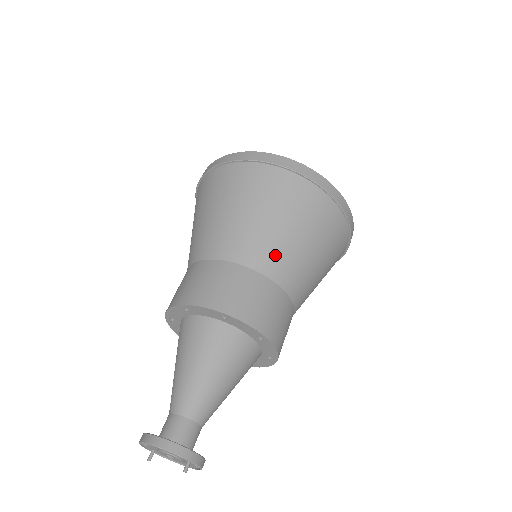
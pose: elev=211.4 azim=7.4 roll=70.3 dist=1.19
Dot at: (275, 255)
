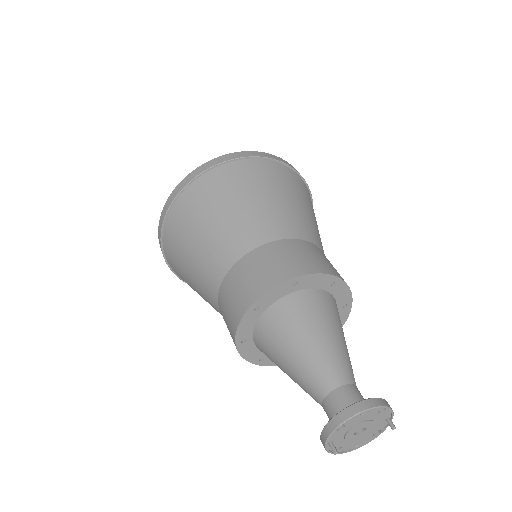
Dot at: (318, 237)
